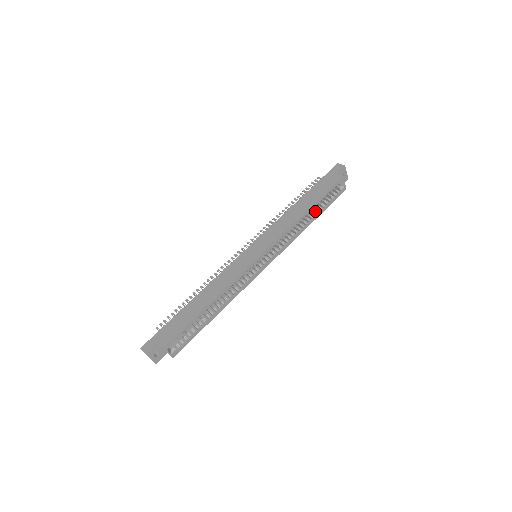
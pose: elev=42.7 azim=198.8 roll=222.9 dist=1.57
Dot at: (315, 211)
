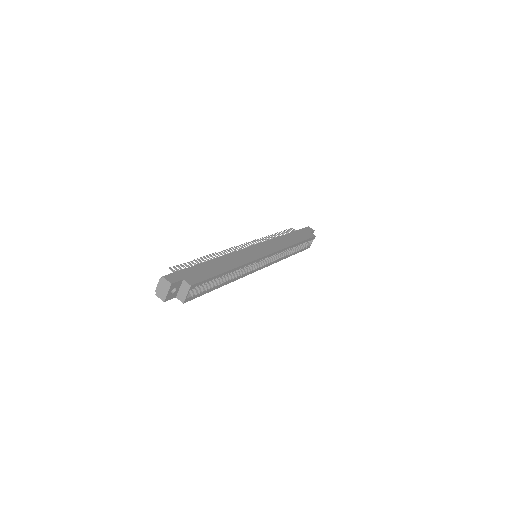
Dot at: (293, 249)
